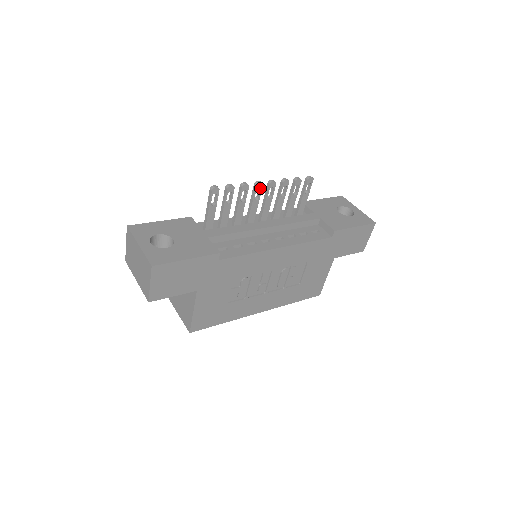
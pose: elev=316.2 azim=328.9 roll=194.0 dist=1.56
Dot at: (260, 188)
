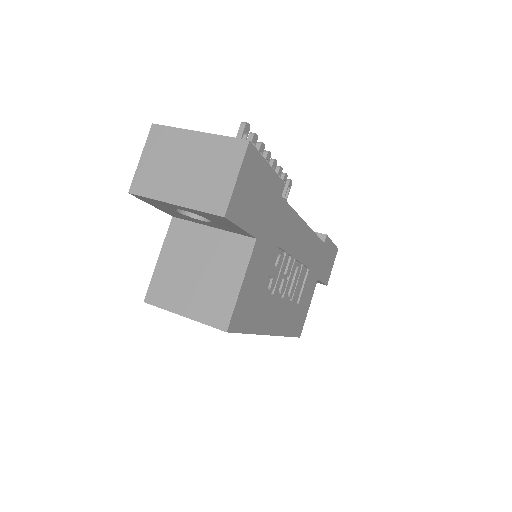
Dot at: (268, 160)
